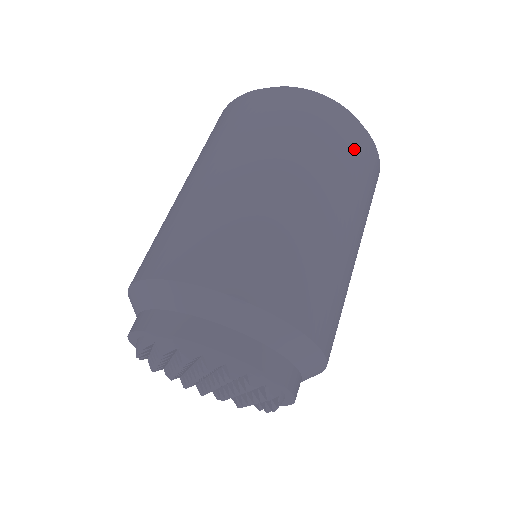
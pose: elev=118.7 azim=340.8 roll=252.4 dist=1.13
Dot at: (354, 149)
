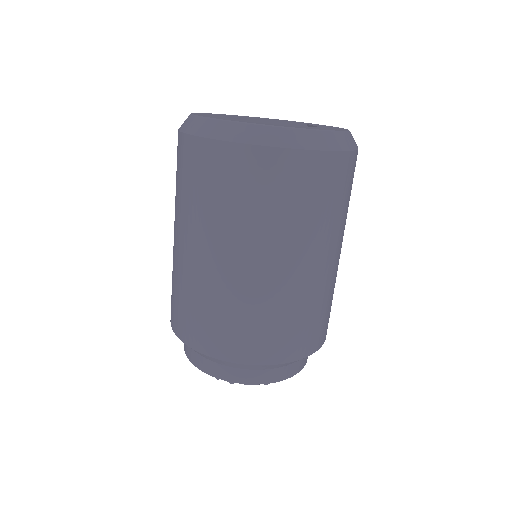
Dot at: occluded
